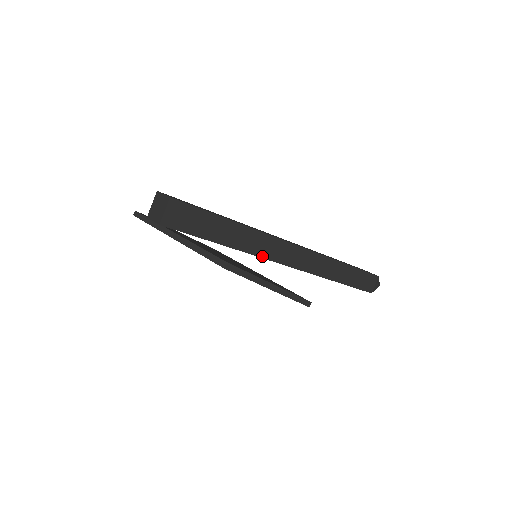
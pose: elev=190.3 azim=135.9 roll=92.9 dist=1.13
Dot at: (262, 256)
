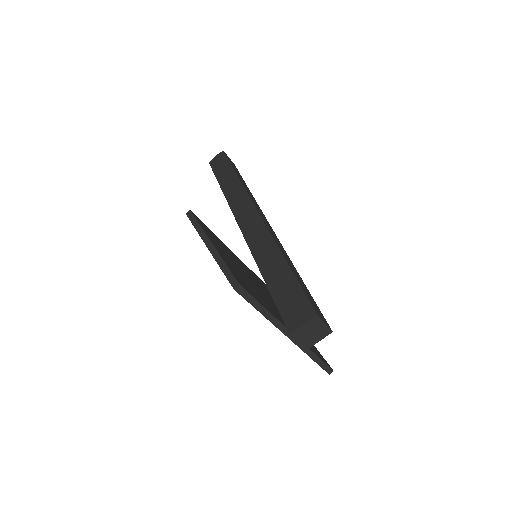
Dot at: occluded
